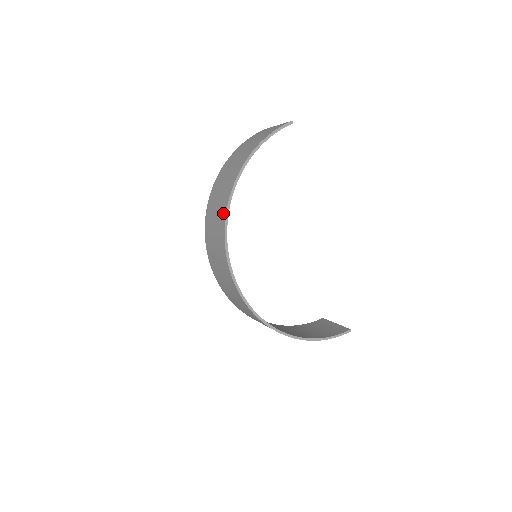
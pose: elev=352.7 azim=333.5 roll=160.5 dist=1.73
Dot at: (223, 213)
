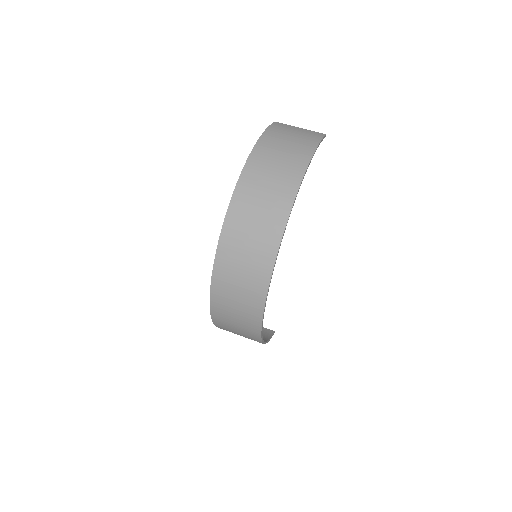
Dot at: (283, 211)
